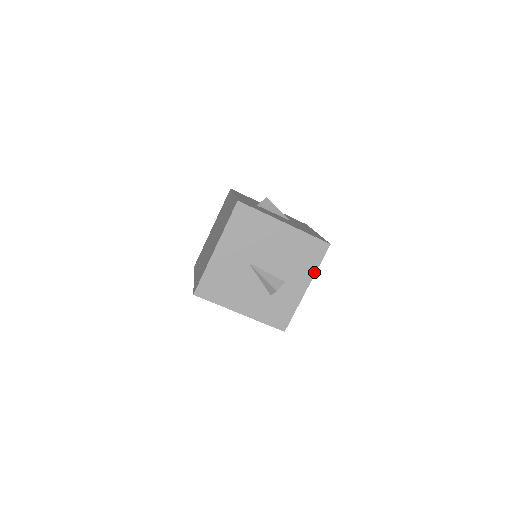
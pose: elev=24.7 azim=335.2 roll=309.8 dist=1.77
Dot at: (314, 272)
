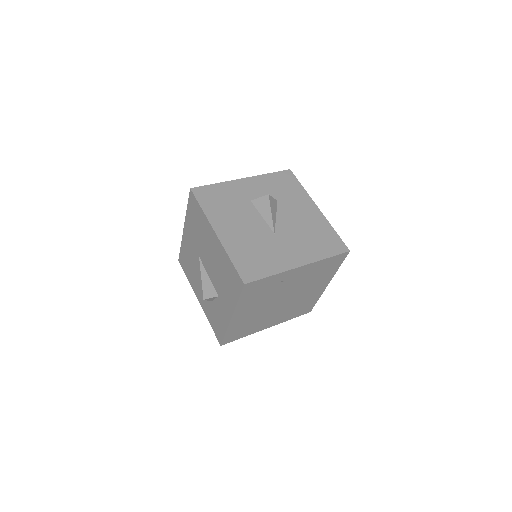
Dot at: (235, 305)
